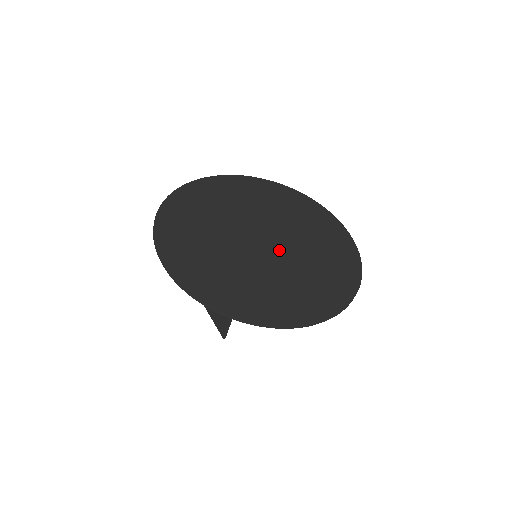
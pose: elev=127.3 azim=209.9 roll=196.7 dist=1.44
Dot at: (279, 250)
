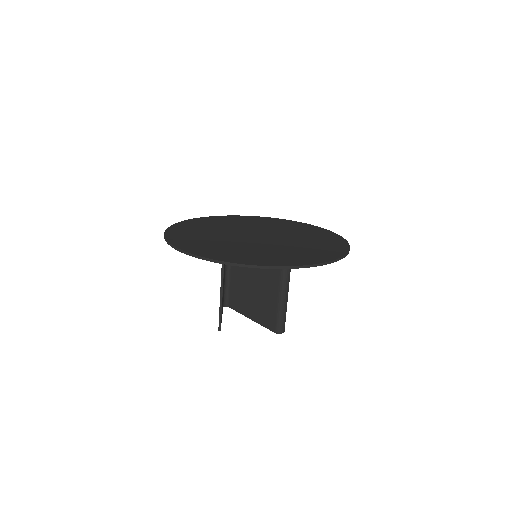
Dot at: (266, 241)
